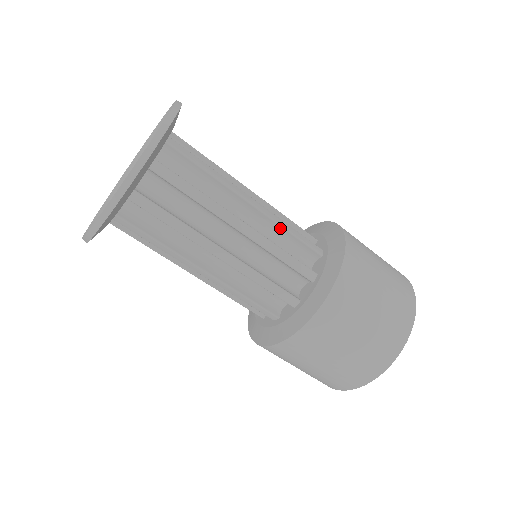
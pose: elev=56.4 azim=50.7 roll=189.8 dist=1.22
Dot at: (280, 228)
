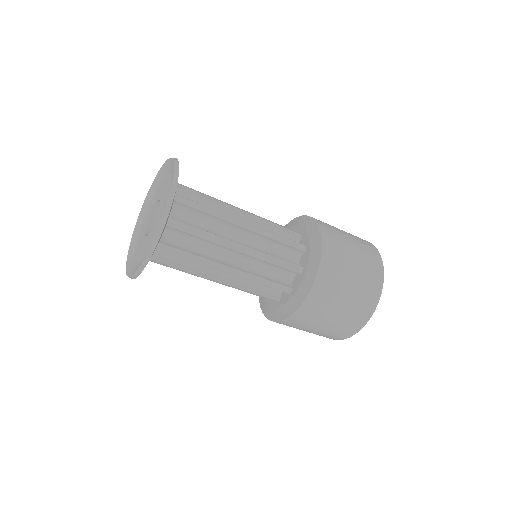
Dot at: (265, 261)
